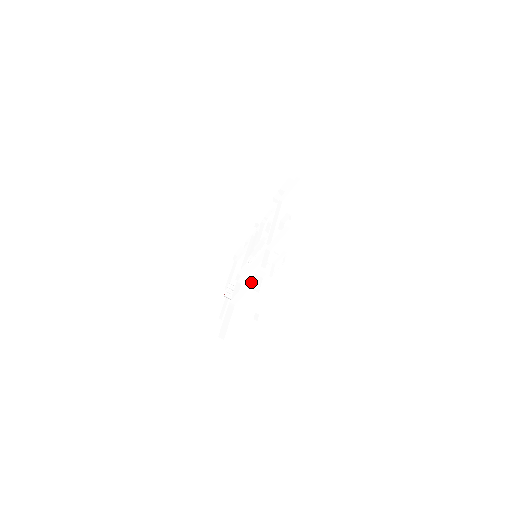
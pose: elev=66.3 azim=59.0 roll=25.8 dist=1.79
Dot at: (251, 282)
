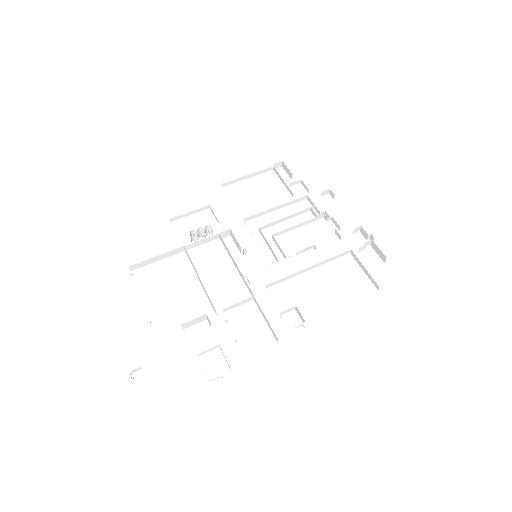
Dot at: (205, 290)
